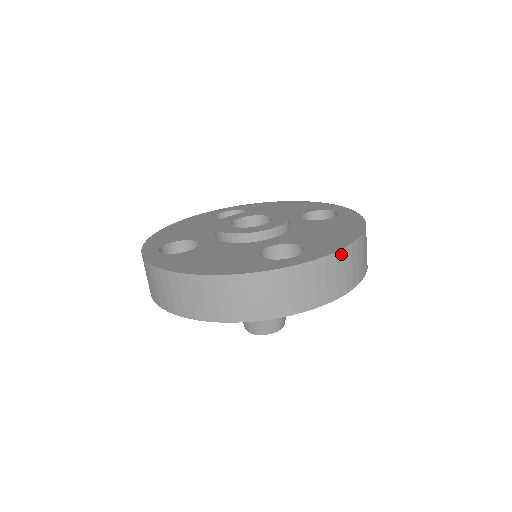
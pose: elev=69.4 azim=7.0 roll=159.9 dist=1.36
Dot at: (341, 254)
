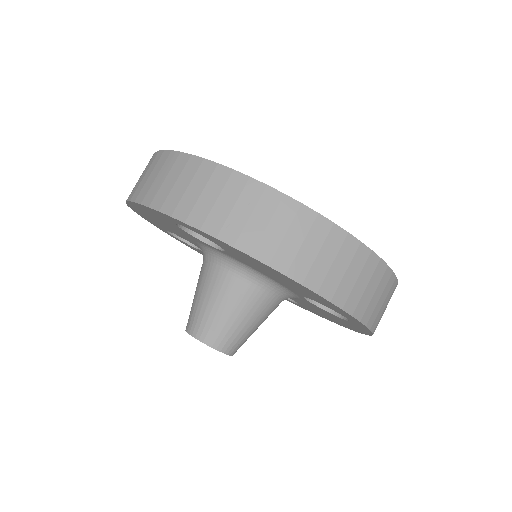
Dot at: (258, 188)
